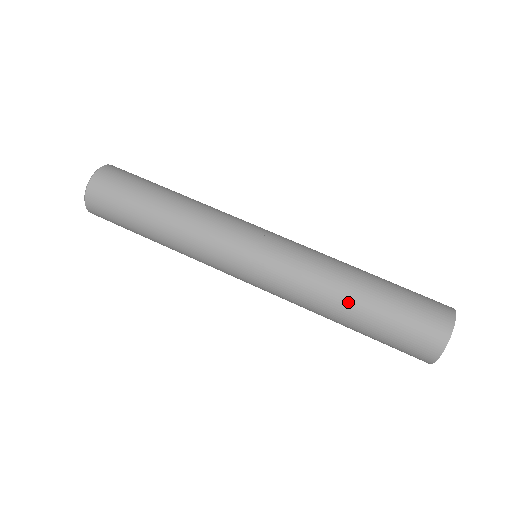
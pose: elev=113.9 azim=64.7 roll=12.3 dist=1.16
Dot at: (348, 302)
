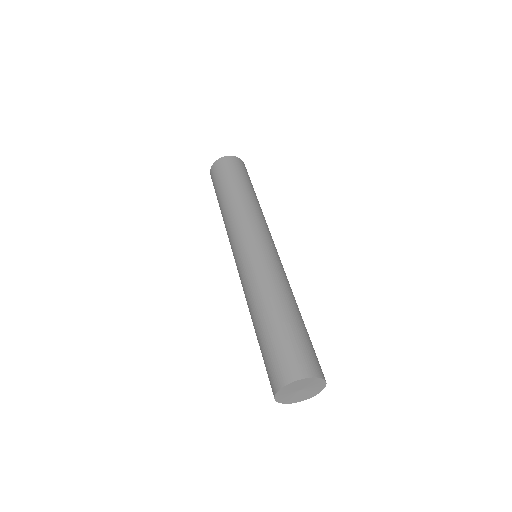
Dot at: (286, 304)
